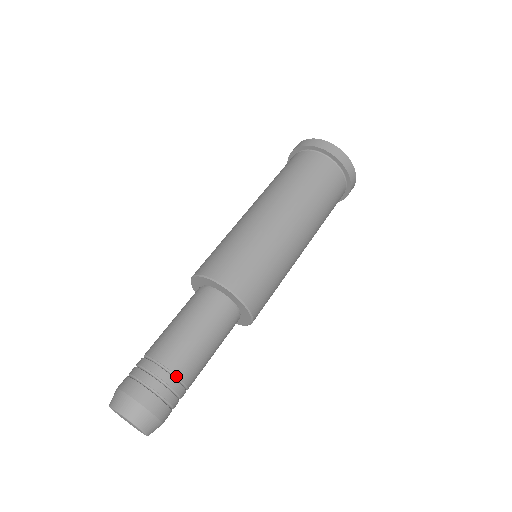
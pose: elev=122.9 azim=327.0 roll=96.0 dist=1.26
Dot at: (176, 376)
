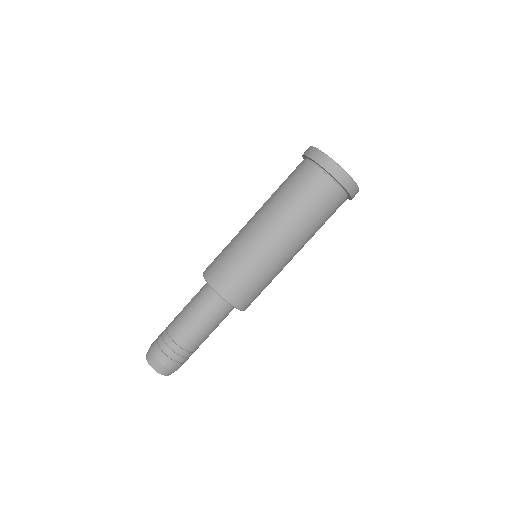
Dot at: (194, 351)
